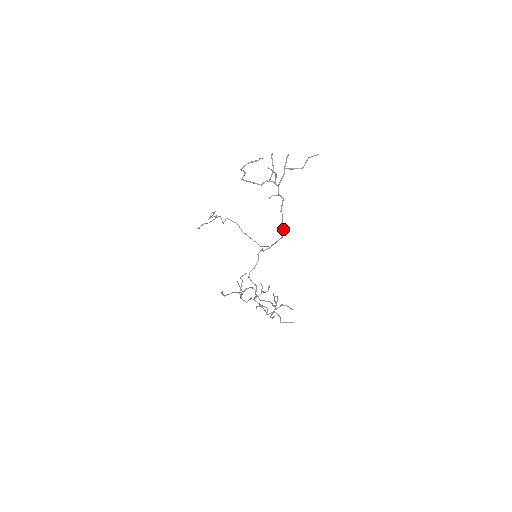
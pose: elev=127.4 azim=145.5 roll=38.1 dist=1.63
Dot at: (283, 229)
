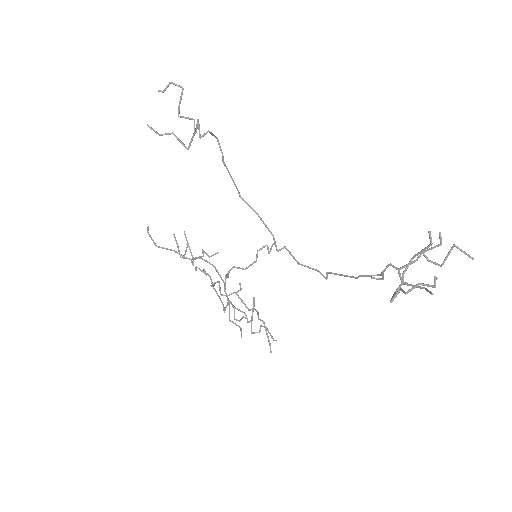
Dot at: (333, 273)
